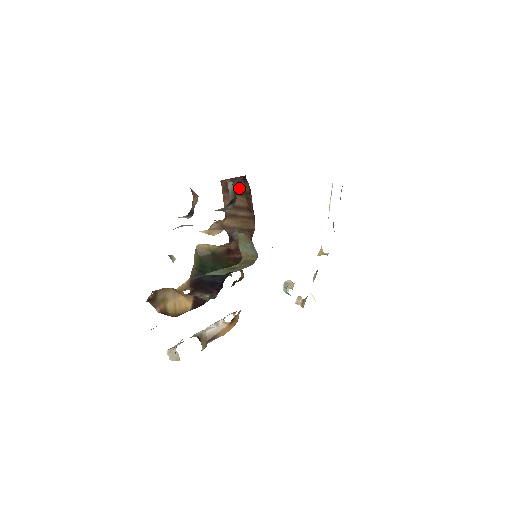
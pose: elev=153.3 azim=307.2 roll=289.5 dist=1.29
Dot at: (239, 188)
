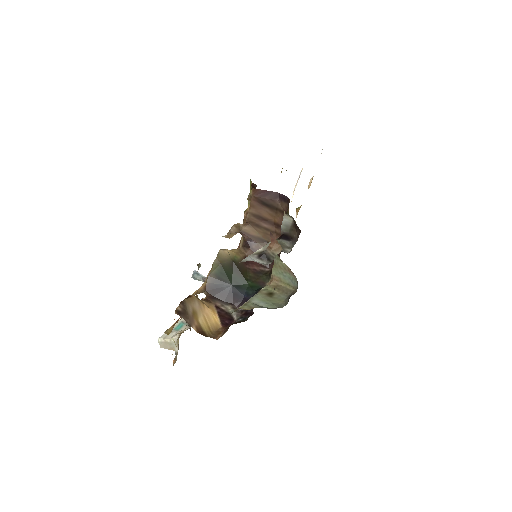
Dot at: (272, 202)
